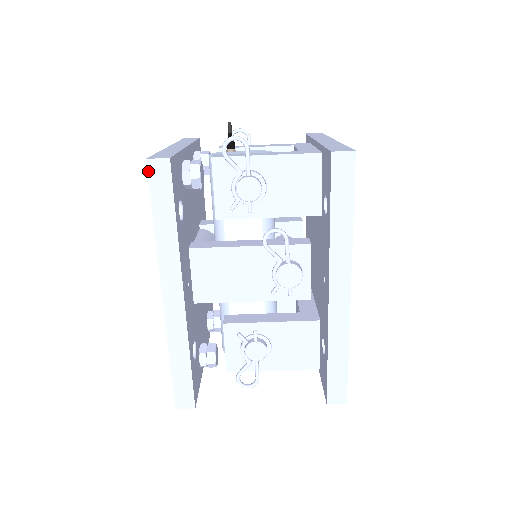
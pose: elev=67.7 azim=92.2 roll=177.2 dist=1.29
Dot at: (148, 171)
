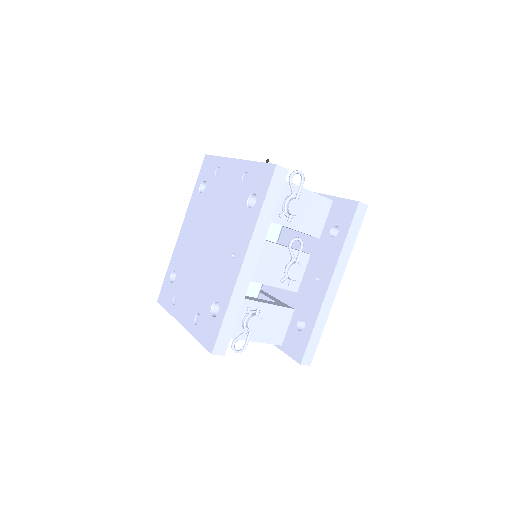
Dot at: (274, 172)
